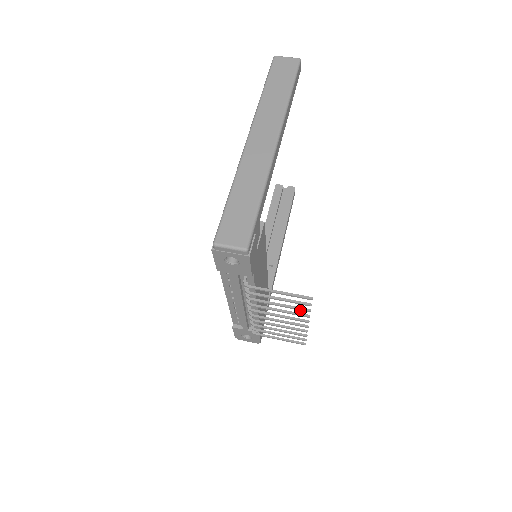
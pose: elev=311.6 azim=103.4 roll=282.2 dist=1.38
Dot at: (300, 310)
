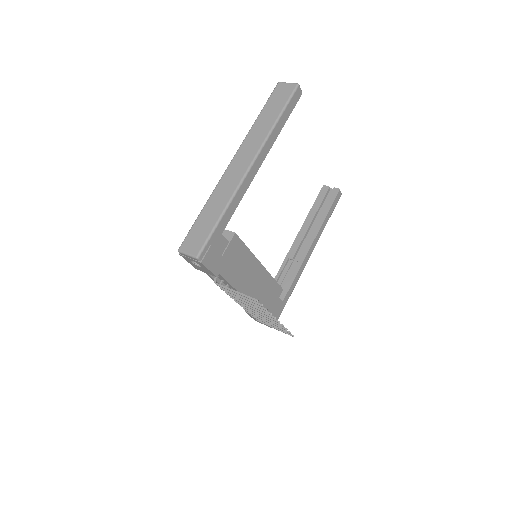
Dot at: (260, 308)
